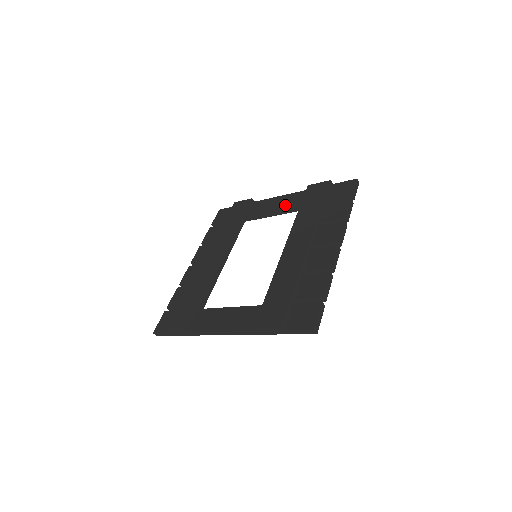
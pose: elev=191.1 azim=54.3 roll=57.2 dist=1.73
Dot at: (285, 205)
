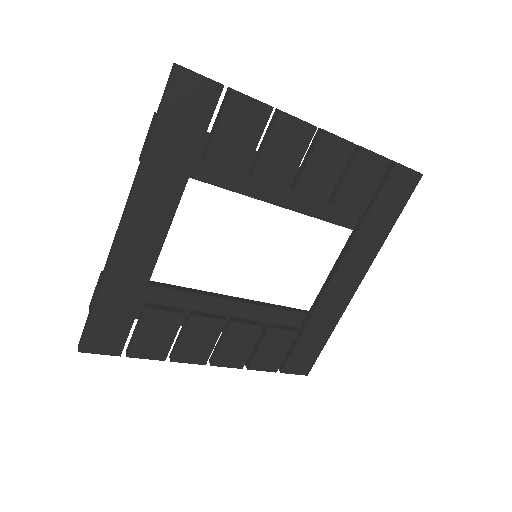
Dot at: occluded
